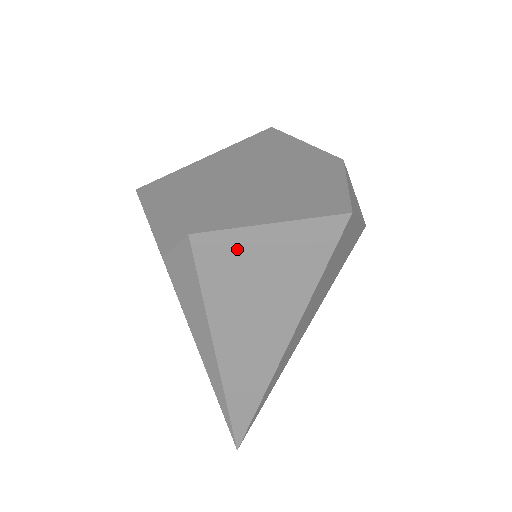
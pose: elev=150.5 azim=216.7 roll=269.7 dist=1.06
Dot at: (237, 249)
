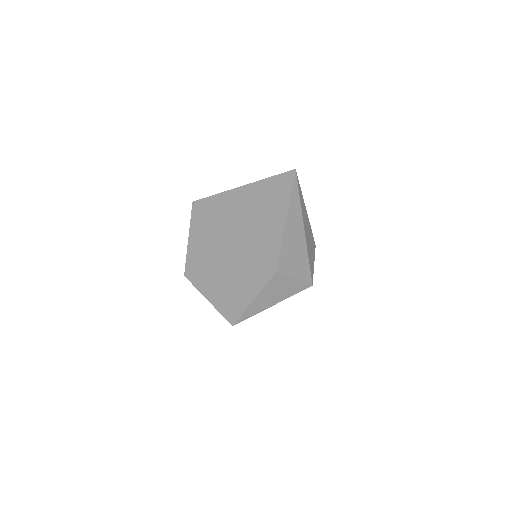
Dot at: occluded
